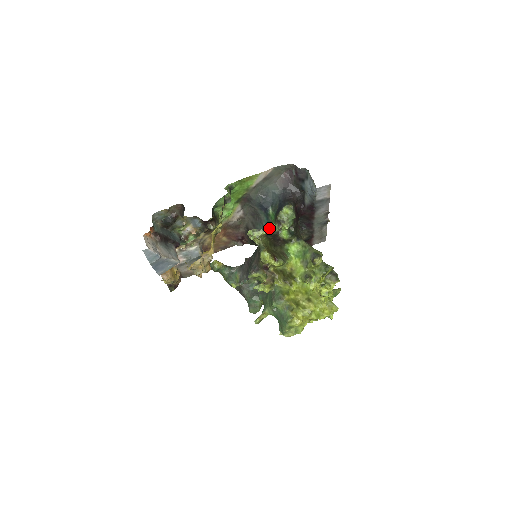
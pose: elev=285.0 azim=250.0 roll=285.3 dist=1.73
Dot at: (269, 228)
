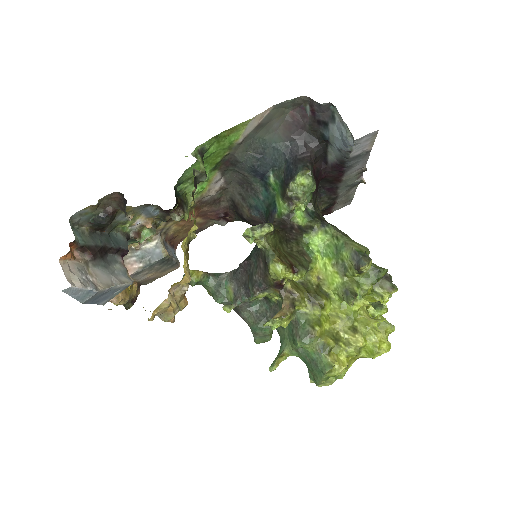
Dot at: (271, 206)
